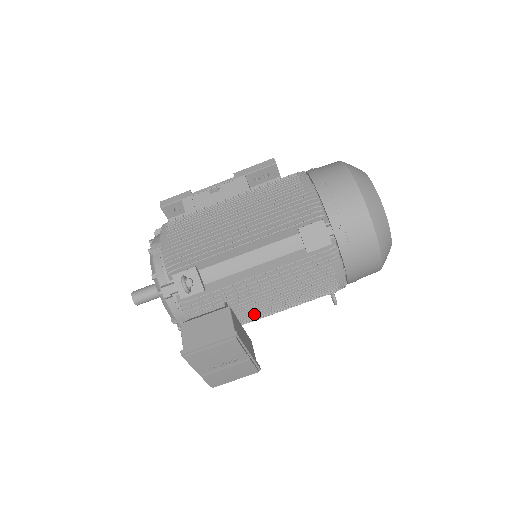
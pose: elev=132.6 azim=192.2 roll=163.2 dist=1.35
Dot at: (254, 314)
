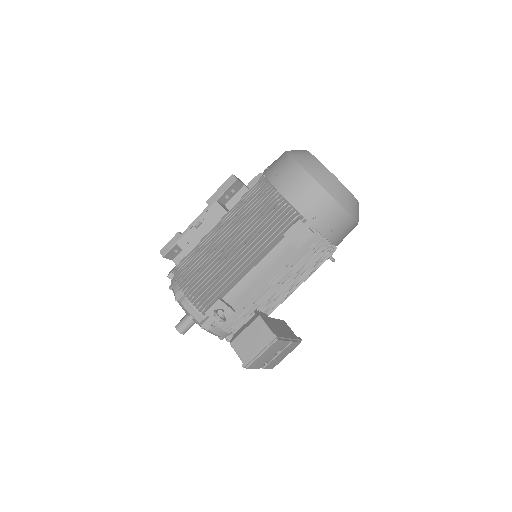
Dot at: (278, 304)
